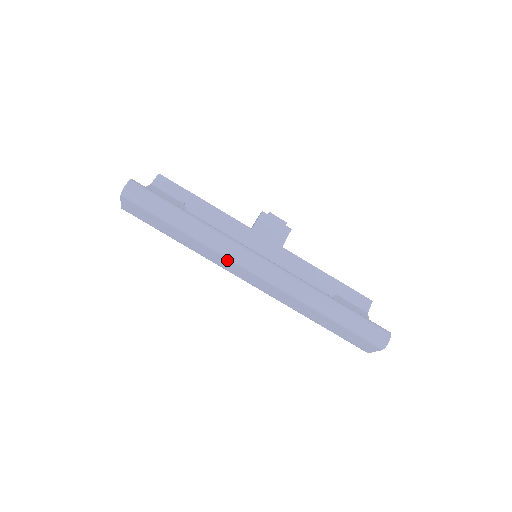
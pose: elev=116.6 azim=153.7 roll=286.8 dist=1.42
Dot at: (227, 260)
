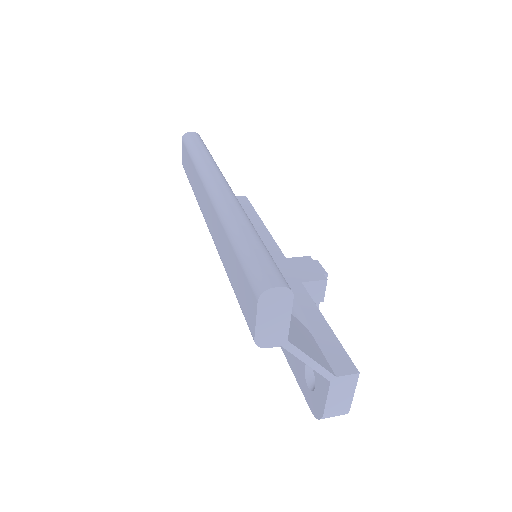
Dot at: (201, 183)
